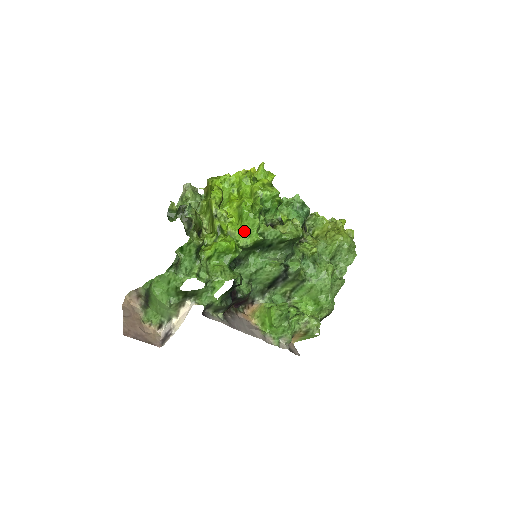
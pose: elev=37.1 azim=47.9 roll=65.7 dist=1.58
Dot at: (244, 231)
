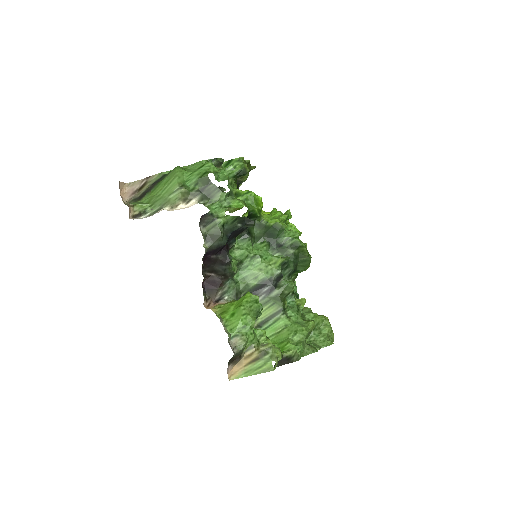
Dot at: (270, 215)
